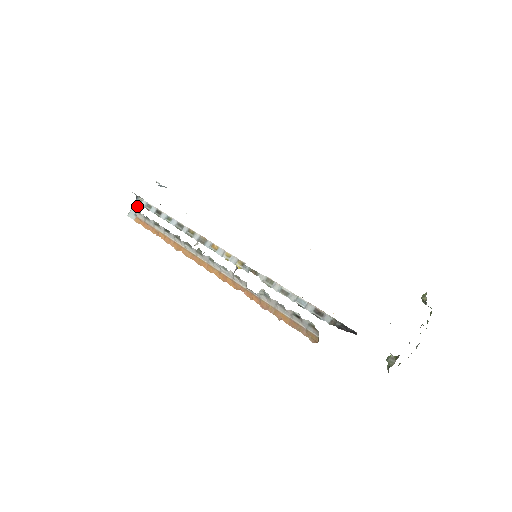
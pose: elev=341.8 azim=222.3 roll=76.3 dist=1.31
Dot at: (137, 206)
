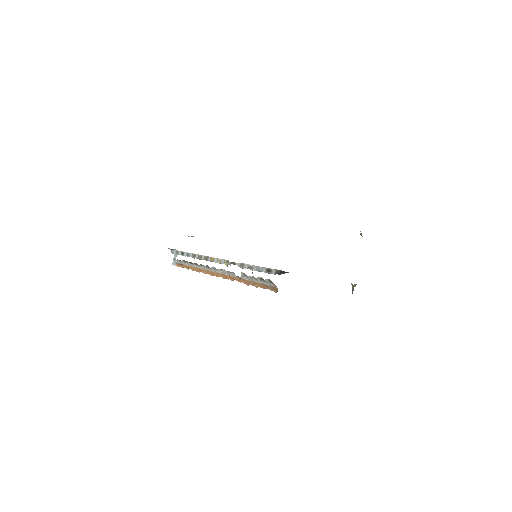
Dot at: (175, 256)
